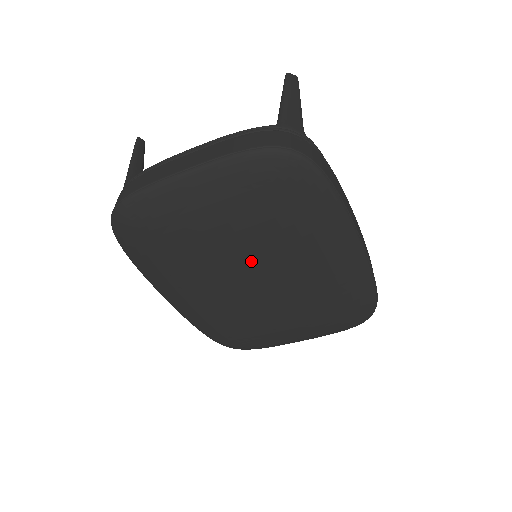
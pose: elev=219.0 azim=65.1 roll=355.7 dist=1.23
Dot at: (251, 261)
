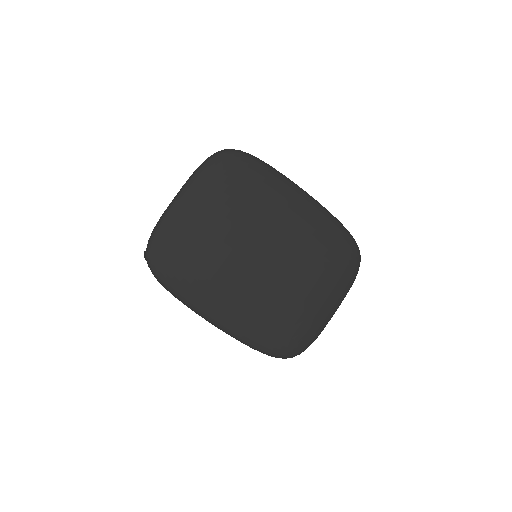
Dot at: (249, 237)
